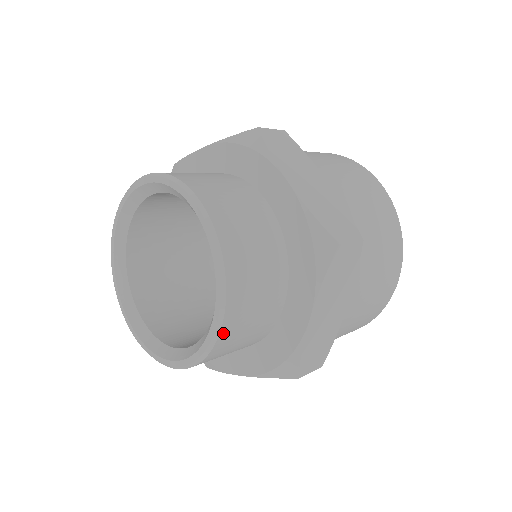
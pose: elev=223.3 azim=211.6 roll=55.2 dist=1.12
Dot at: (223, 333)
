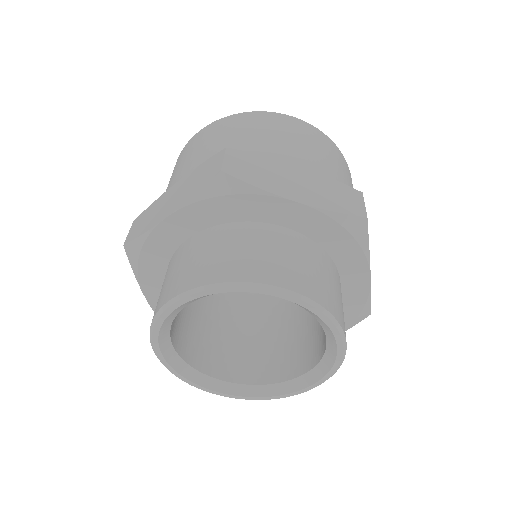
Dot at: occluded
